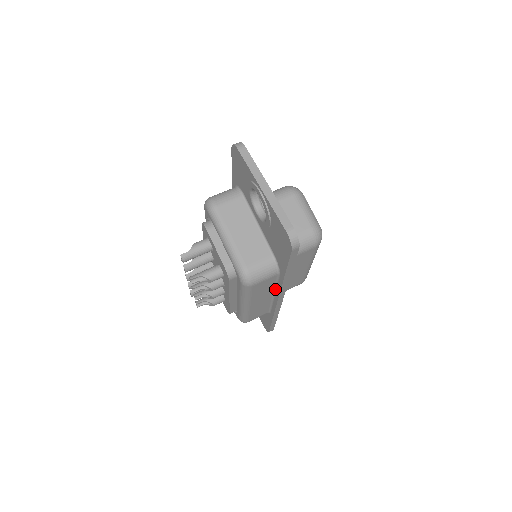
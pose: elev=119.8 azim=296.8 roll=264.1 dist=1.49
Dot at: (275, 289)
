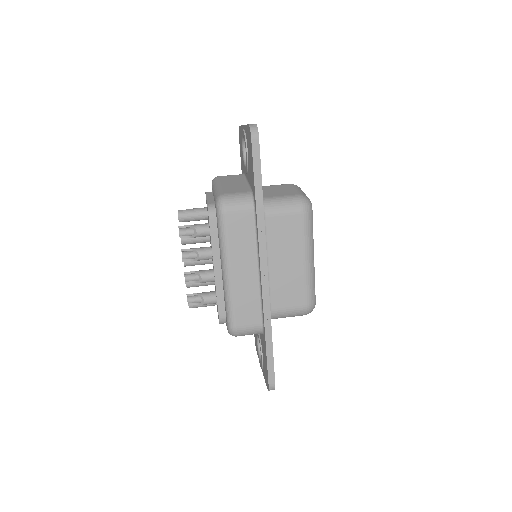
Dot at: (257, 250)
